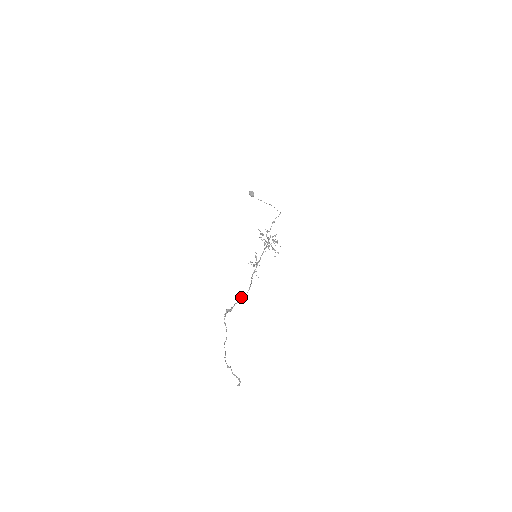
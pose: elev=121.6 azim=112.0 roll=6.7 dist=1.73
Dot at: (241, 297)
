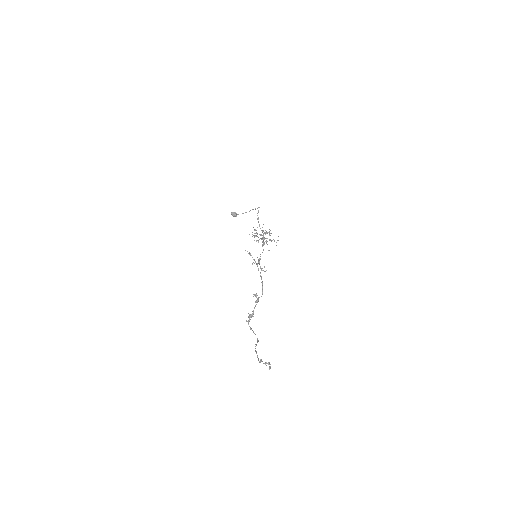
Dot at: (256, 297)
